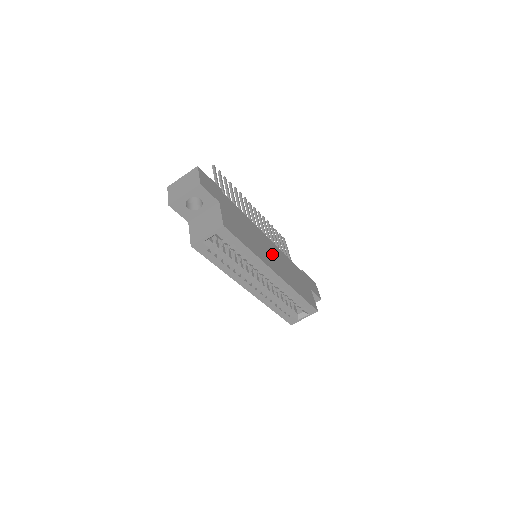
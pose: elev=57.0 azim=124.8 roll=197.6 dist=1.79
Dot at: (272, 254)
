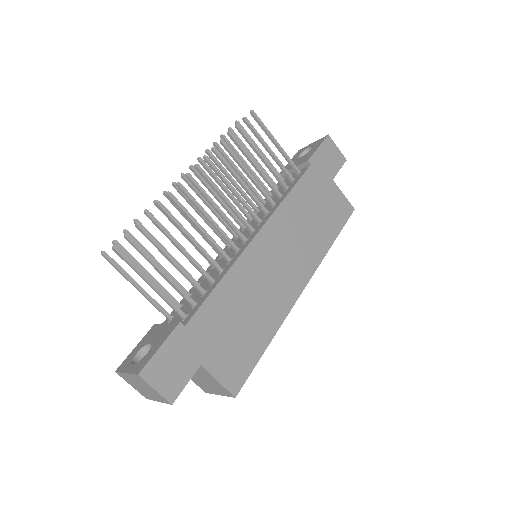
Dot at: (280, 260)
